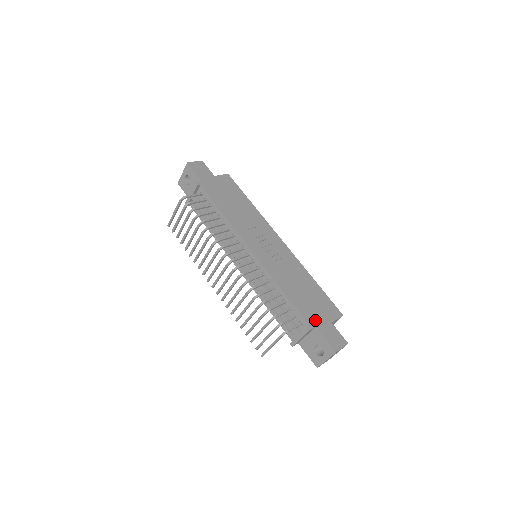
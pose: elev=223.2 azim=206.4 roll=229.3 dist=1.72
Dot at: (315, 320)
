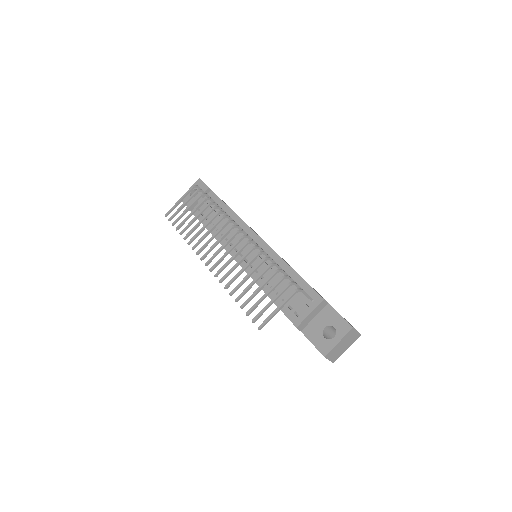
Dot at: occluded
